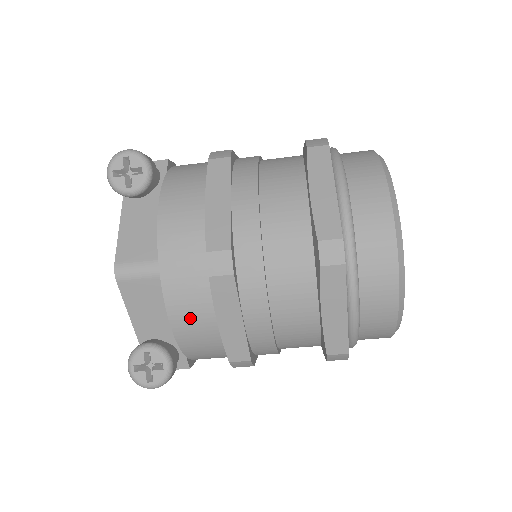
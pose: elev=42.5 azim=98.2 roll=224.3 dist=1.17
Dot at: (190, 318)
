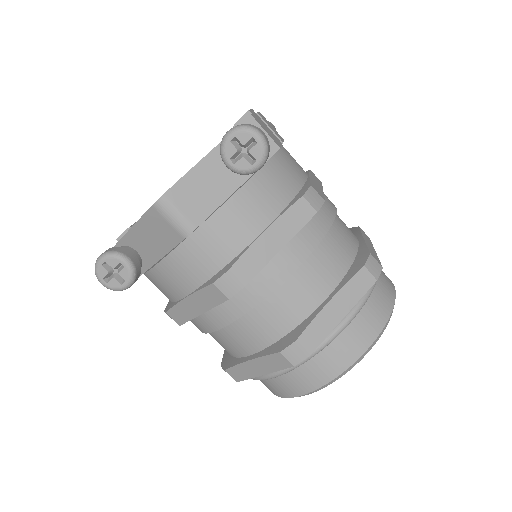
Dot at: (173, 277)
